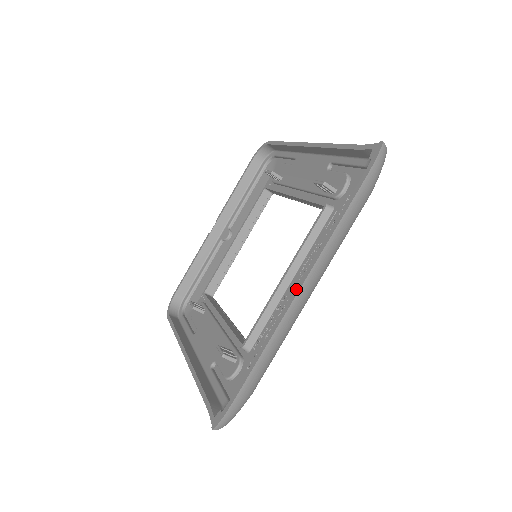
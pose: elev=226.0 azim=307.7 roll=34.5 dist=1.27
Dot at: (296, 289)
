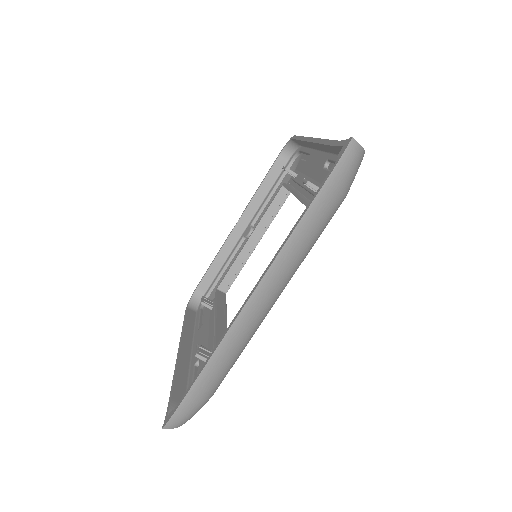
Dot at: (249, 295)
